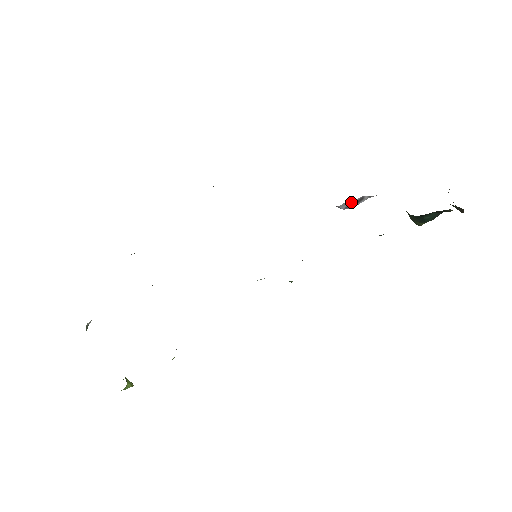
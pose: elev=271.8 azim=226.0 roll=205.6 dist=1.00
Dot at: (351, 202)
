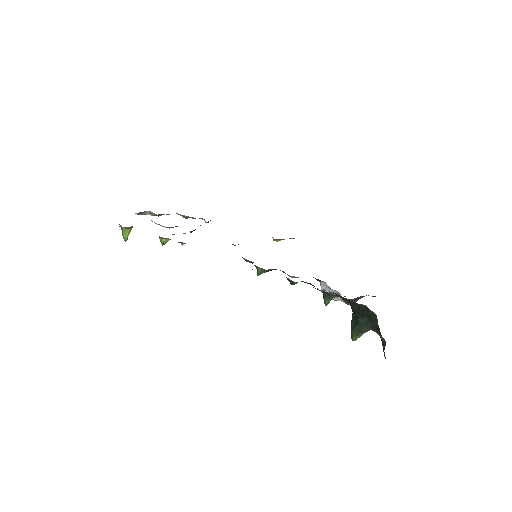
Dot at: (330, 288)
